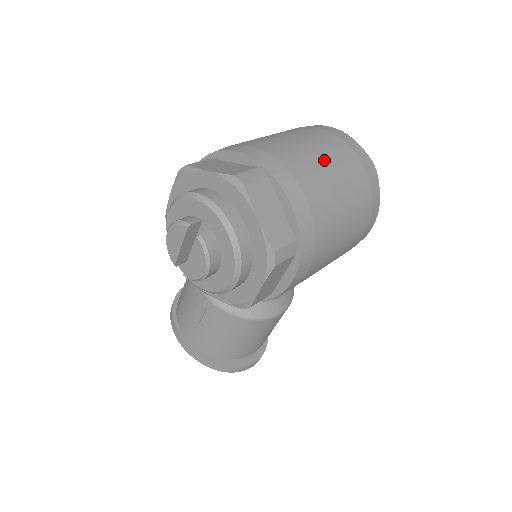
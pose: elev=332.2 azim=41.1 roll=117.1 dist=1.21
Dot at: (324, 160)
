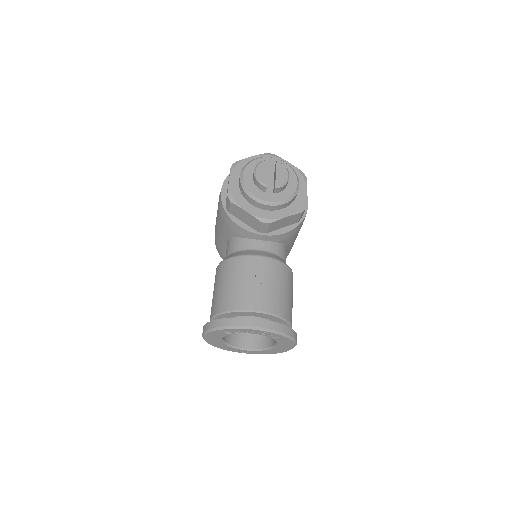
Dot at: occluded
